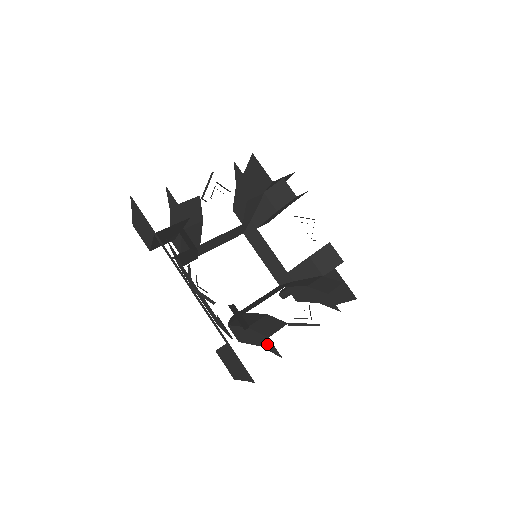
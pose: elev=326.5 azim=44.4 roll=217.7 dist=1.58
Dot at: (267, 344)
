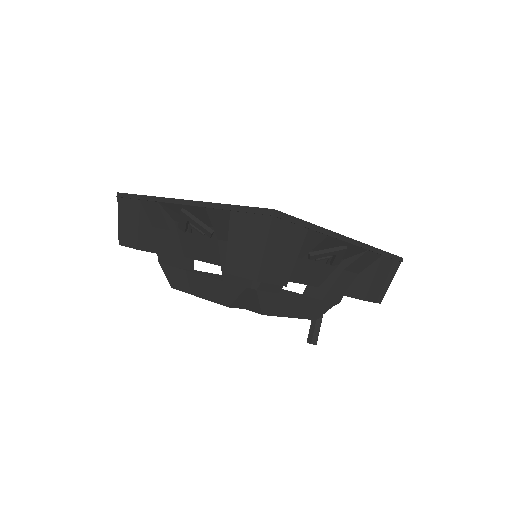
Dot at: occluded
